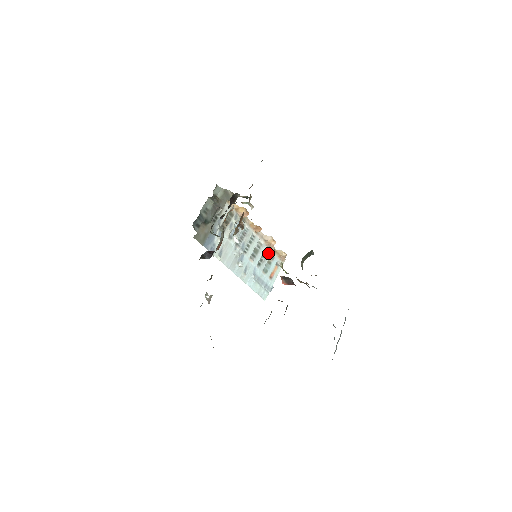
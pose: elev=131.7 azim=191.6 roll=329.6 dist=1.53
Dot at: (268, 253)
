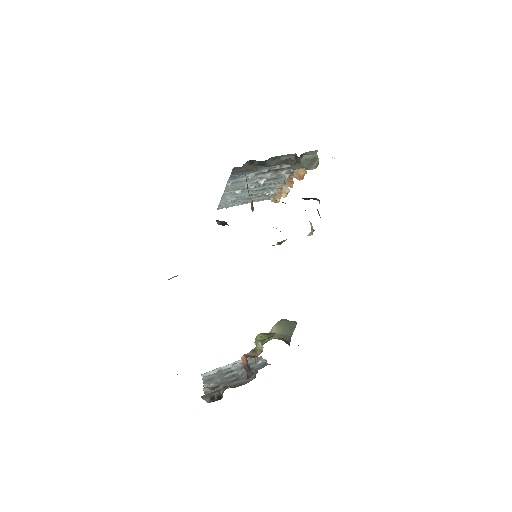
Dot at: (269, 193)
